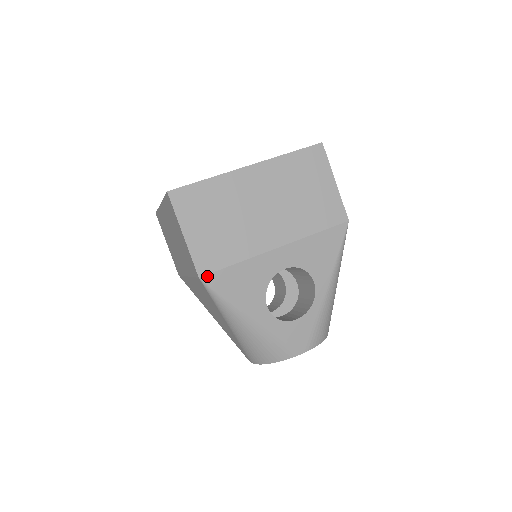
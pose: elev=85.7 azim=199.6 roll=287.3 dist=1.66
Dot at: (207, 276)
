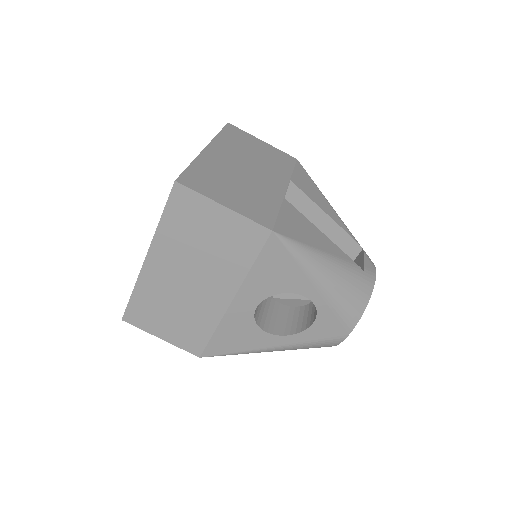
Dot at: (204, 353)
